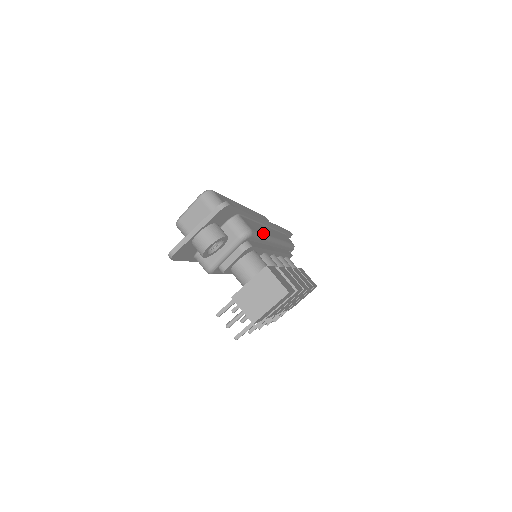
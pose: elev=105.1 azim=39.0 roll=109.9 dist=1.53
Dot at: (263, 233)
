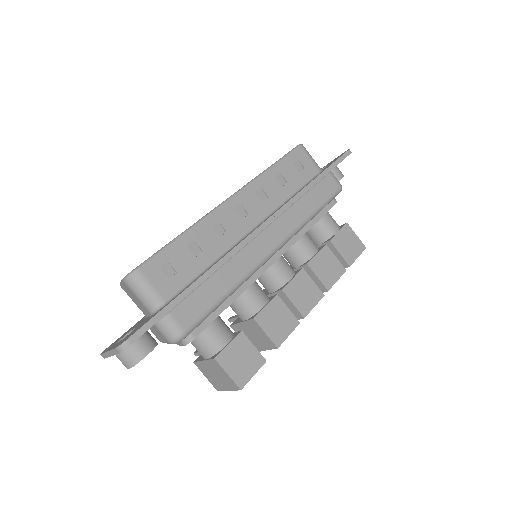
Dot at: (225, 292)
